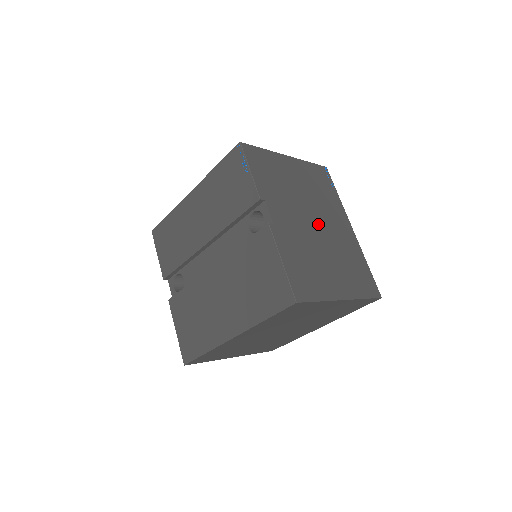
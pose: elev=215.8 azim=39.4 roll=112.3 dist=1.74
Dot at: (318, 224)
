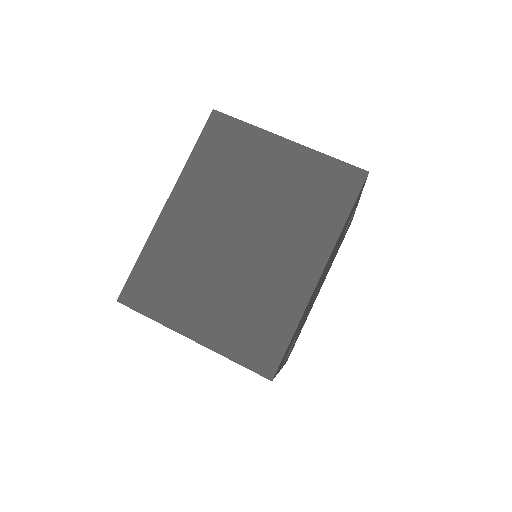
Dot at: occluded
